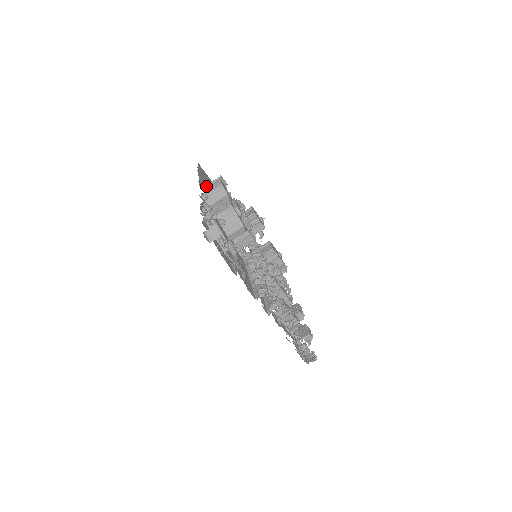
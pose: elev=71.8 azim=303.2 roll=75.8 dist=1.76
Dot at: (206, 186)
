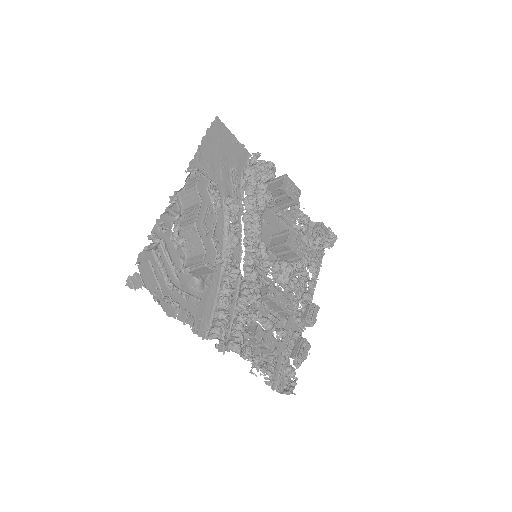
Dot at: (186, 179)
